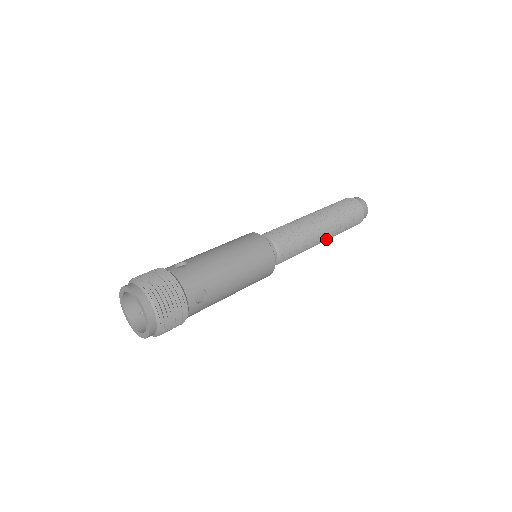
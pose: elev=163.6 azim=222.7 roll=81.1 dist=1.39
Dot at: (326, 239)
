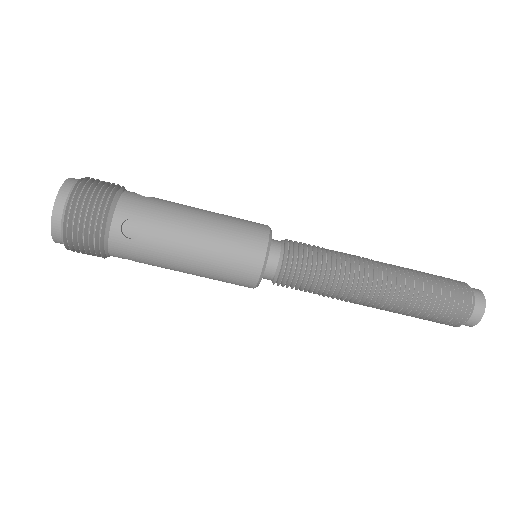
Dot at: (382, 305)
